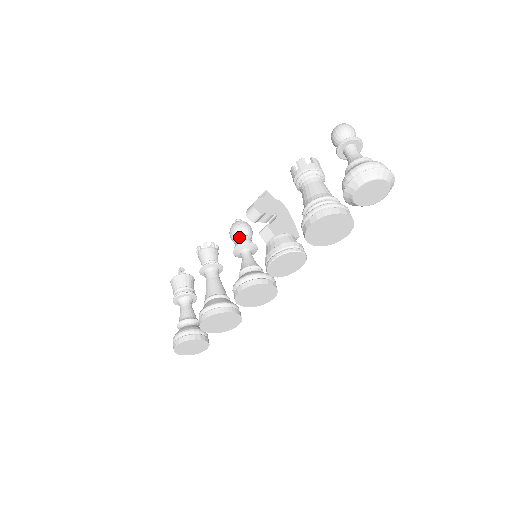
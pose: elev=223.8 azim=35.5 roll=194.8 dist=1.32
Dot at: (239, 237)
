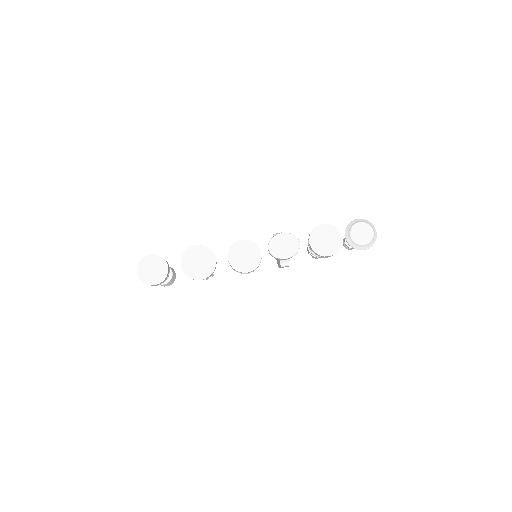
Dot at: occluded
